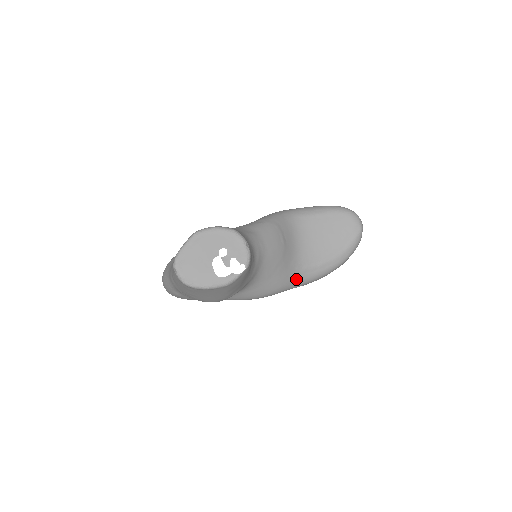
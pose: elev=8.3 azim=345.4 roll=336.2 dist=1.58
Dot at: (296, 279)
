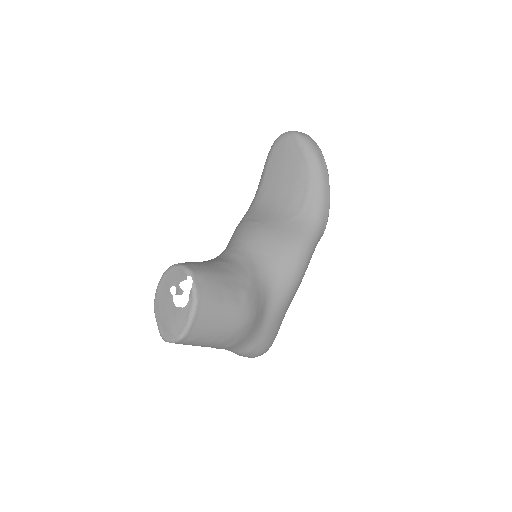
Dot at: (306, 223)
